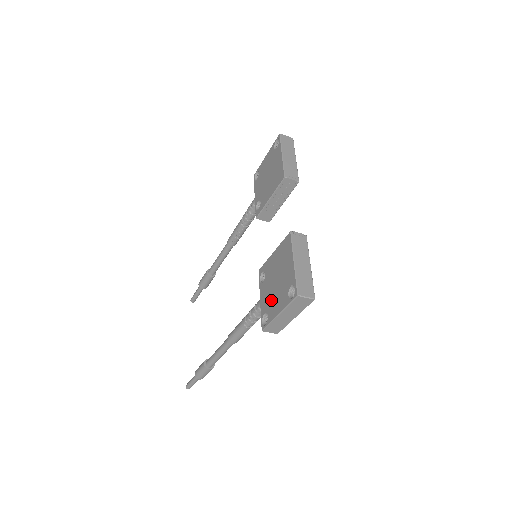
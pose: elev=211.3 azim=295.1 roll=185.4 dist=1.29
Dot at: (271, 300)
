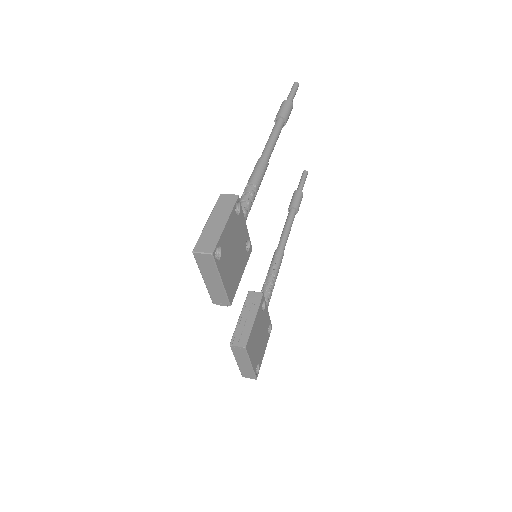
Dot at: occluded
